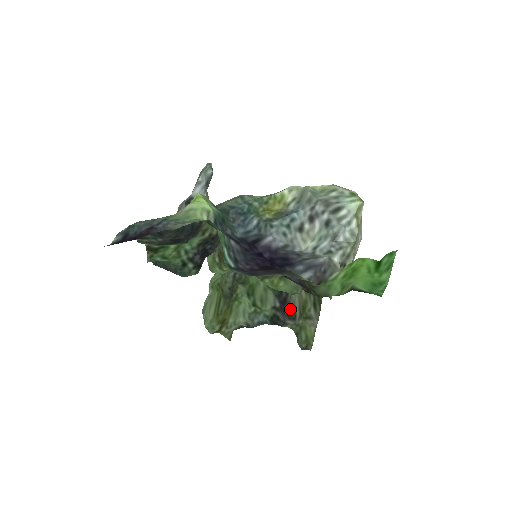
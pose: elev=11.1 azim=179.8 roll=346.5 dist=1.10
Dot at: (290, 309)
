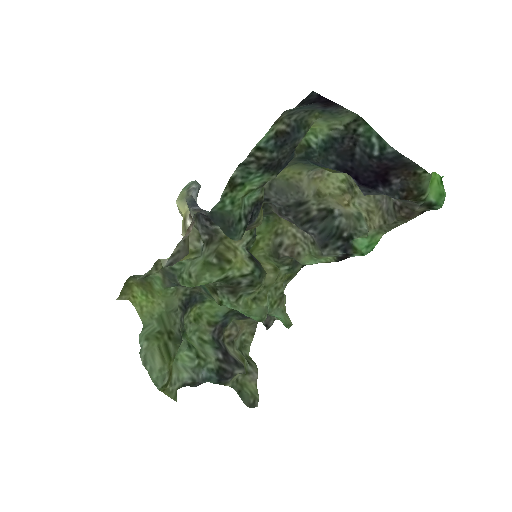
Dot at: (235, 359)
